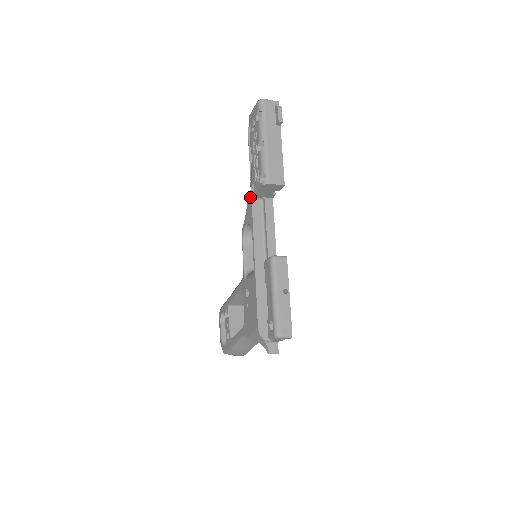
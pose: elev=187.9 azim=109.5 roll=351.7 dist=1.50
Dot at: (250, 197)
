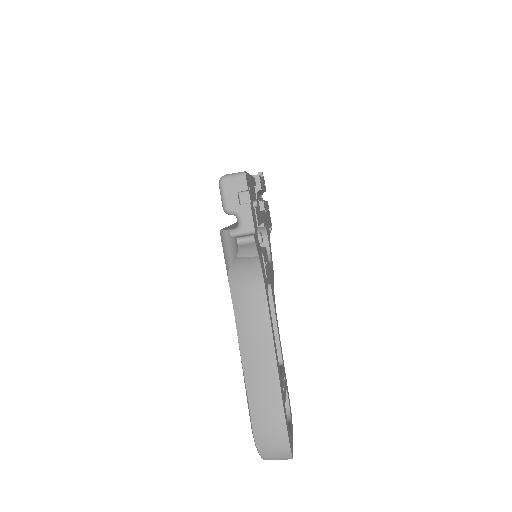
Dot at: occluded
